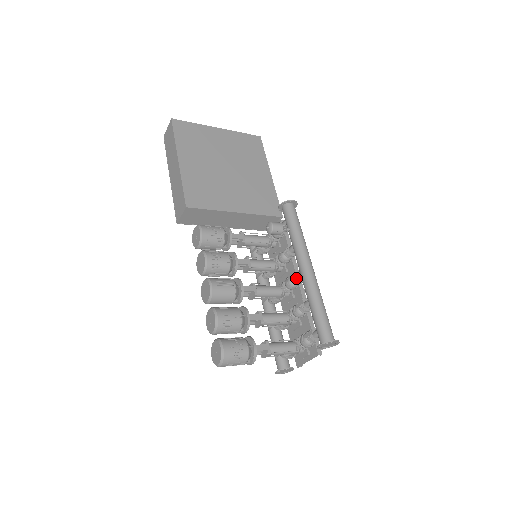
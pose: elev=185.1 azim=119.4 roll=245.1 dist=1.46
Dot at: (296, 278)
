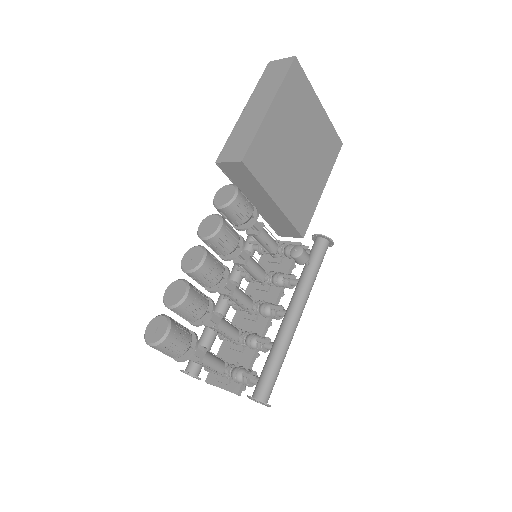
Dot at: (277, 312)
